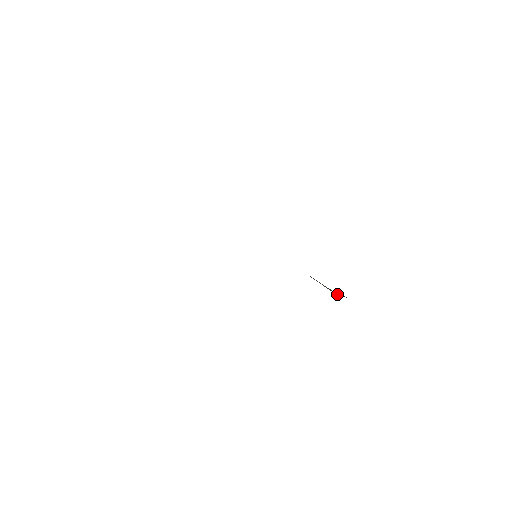
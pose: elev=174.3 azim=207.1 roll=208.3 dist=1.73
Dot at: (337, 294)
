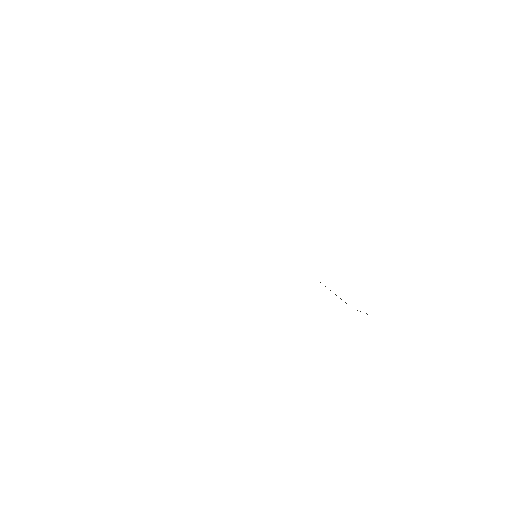
Dot at: occluded
